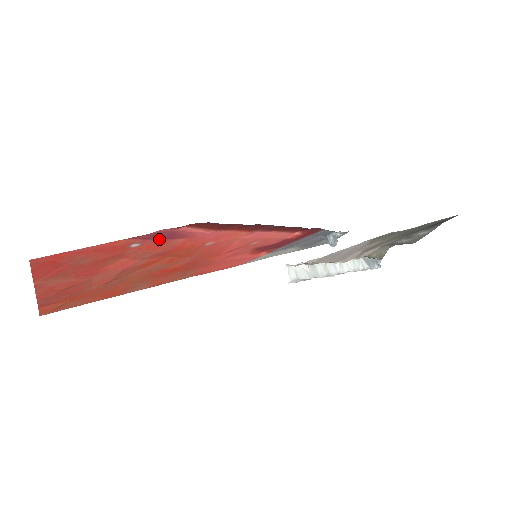
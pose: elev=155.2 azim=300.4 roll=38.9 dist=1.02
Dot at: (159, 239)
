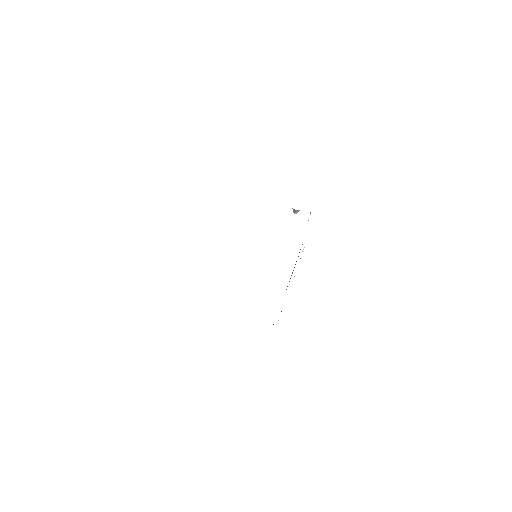
Dot at: occluded
